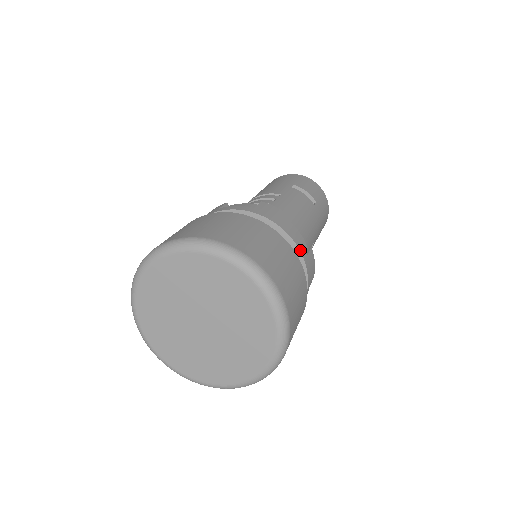
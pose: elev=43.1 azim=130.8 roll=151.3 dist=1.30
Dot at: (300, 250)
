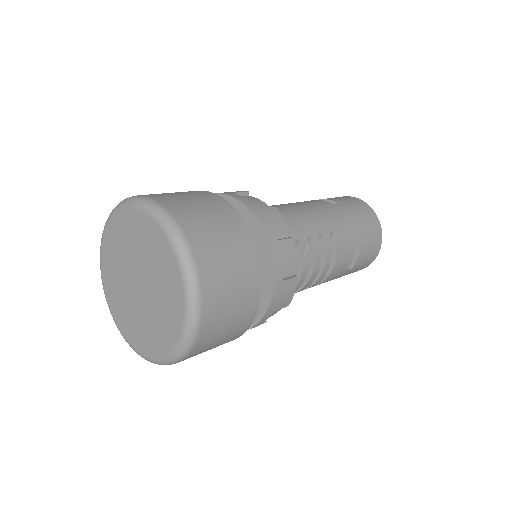
Dot at: (244, 203)
